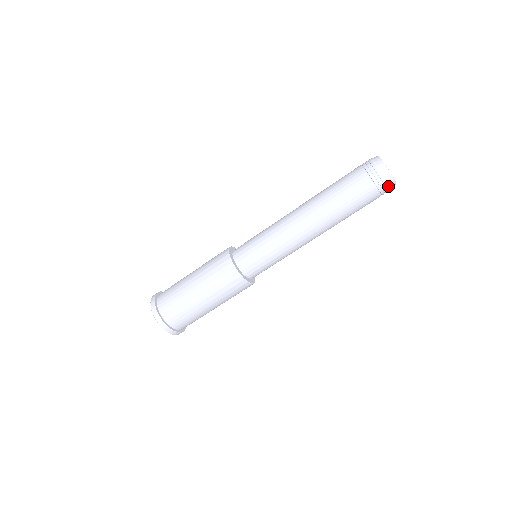
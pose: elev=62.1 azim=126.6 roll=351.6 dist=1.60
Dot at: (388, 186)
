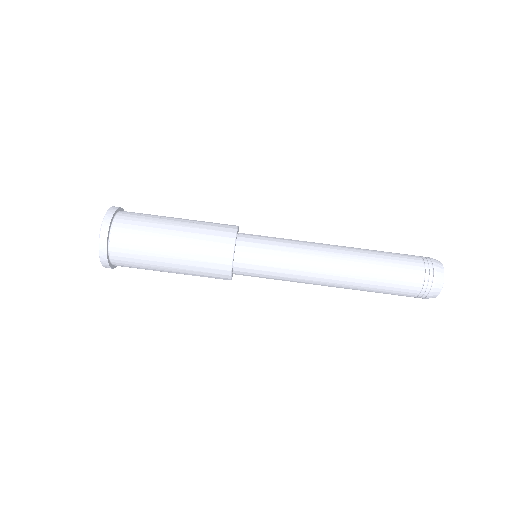
Dot at: (436, 273)
